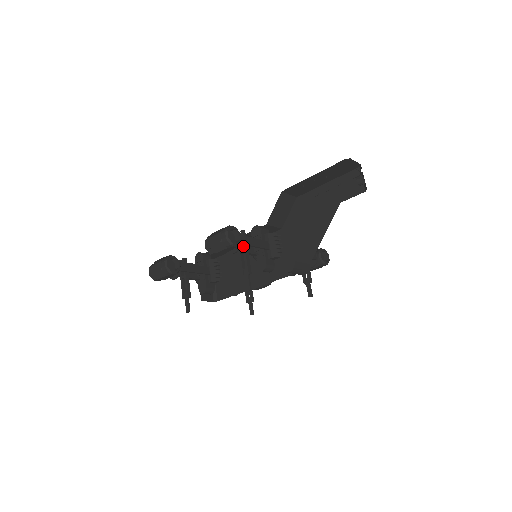
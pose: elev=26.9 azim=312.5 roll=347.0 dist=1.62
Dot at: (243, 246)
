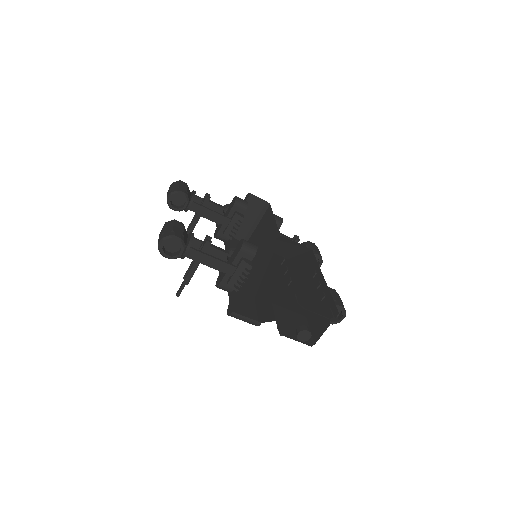
Dot at: occluded
